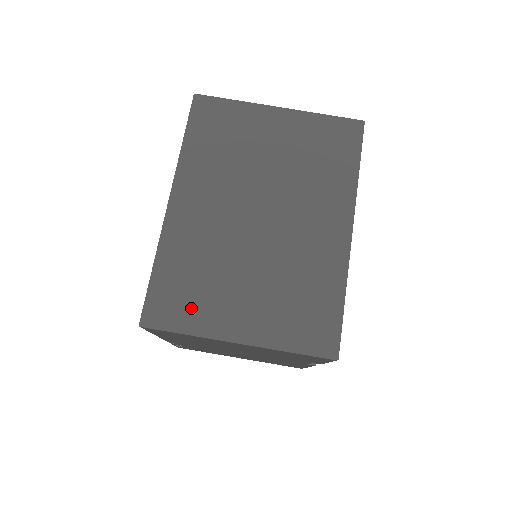
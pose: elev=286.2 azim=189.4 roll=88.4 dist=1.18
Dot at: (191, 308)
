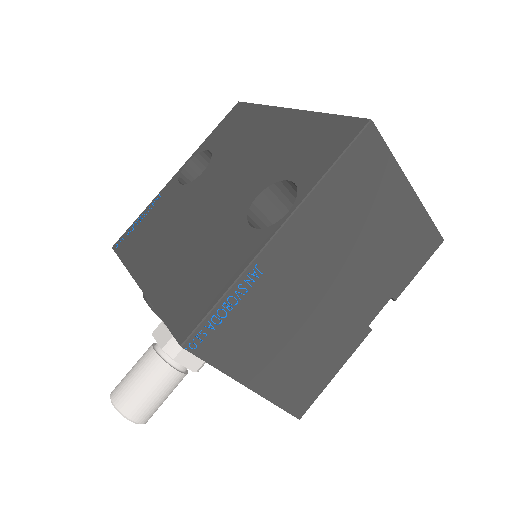
Dot at: occluded
